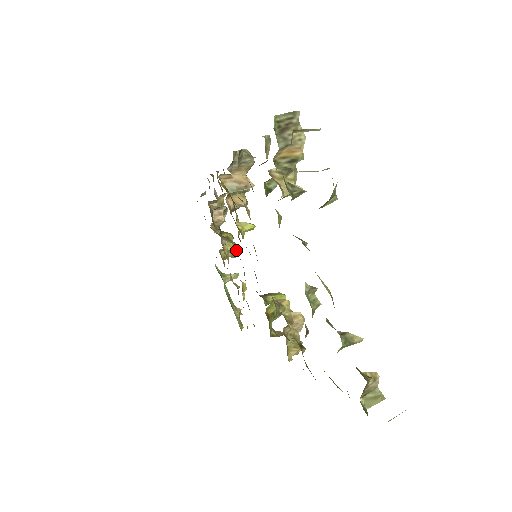
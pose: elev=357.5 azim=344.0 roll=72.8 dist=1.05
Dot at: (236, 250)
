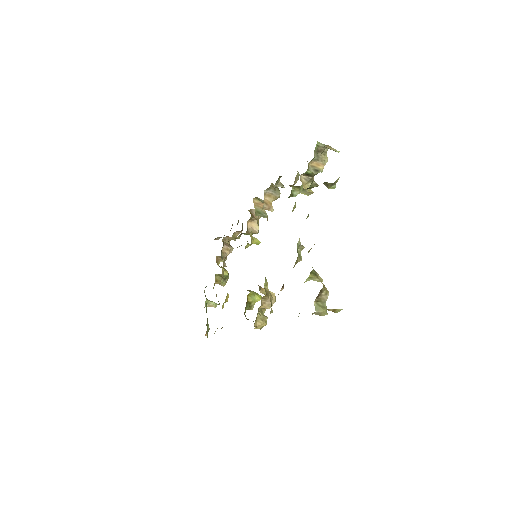
Dot at: (227, 280)
